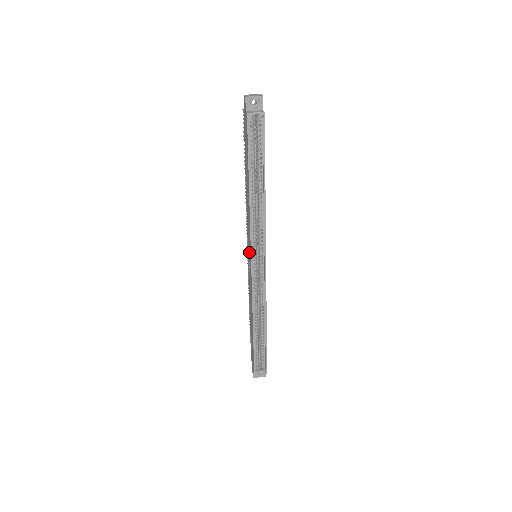
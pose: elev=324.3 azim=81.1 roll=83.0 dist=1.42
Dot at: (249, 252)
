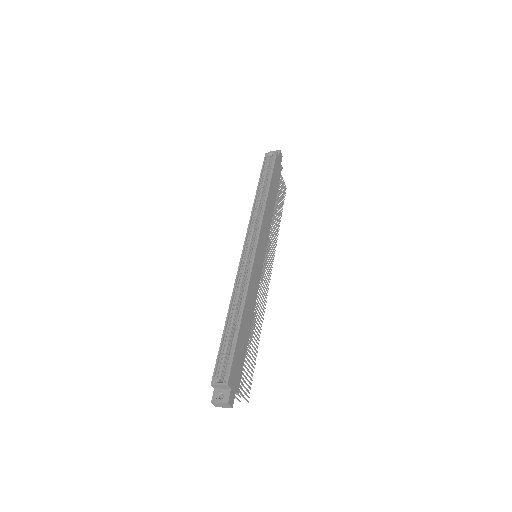
Dot at: occluded
